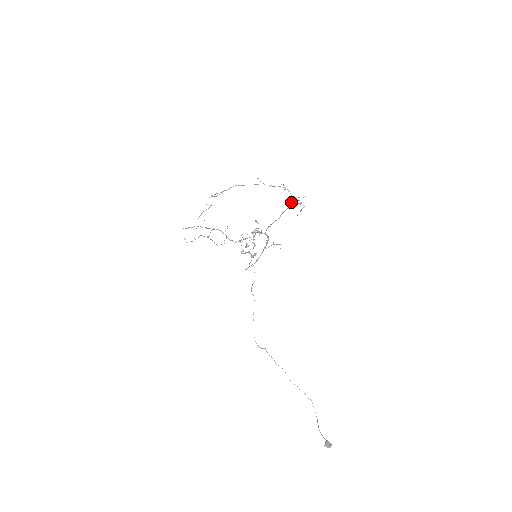
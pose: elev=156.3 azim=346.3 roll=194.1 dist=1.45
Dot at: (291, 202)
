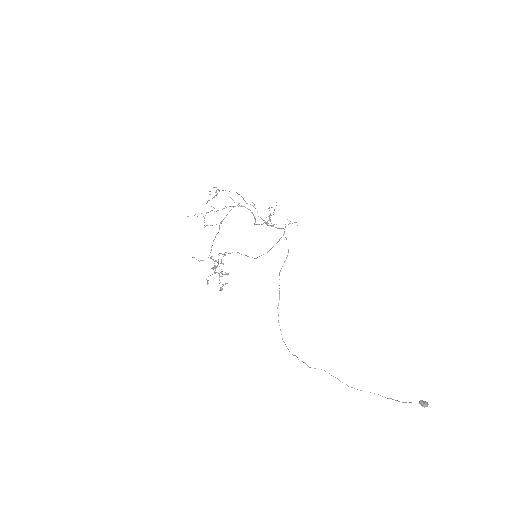
Dot at: occluded
